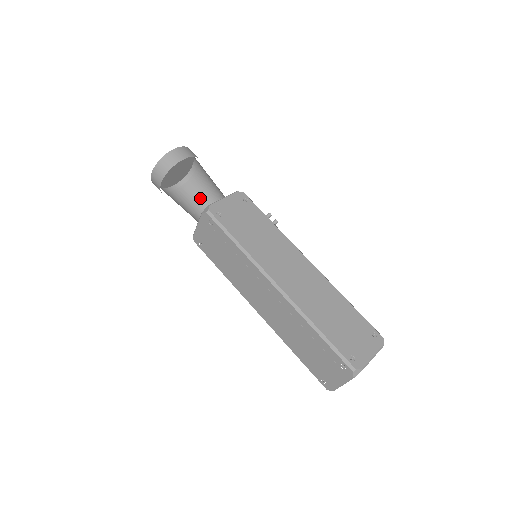
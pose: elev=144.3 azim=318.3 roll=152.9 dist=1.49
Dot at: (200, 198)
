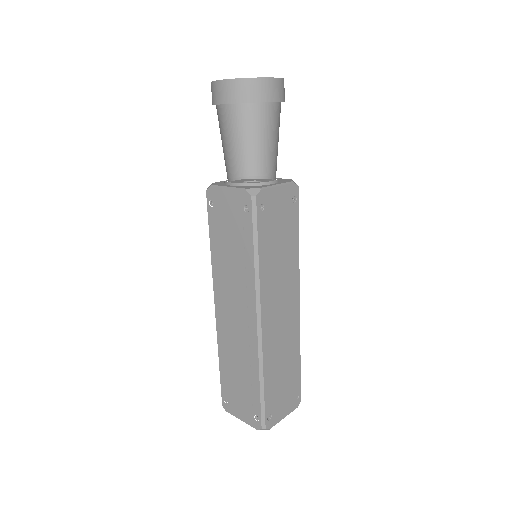
Dot at: (245, 136)
